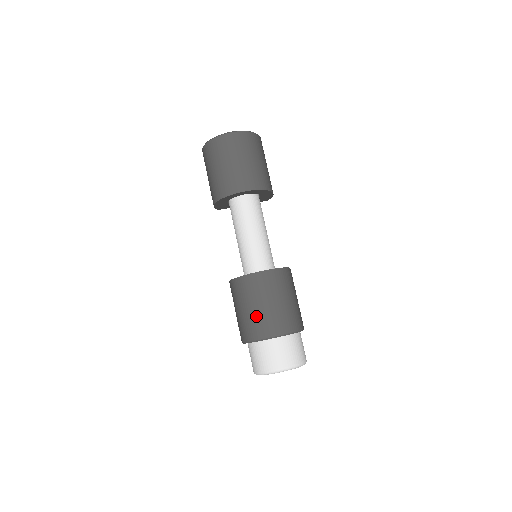
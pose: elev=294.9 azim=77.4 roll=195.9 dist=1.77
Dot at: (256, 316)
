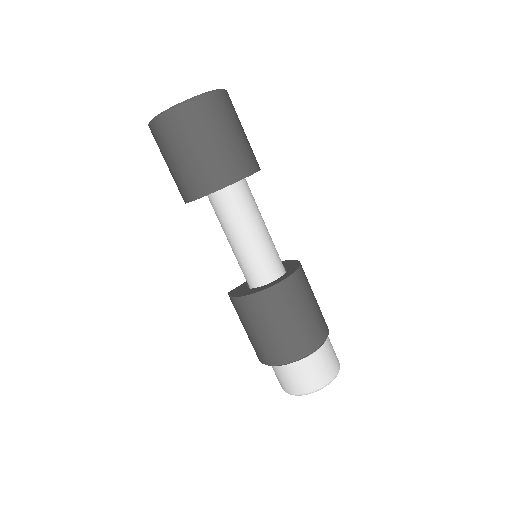
Dot at: (290, 334)
